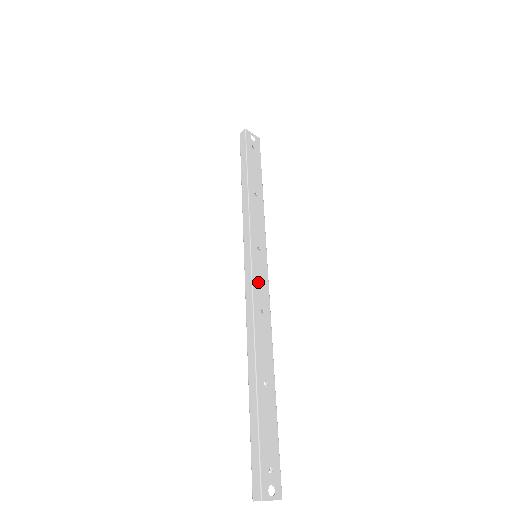
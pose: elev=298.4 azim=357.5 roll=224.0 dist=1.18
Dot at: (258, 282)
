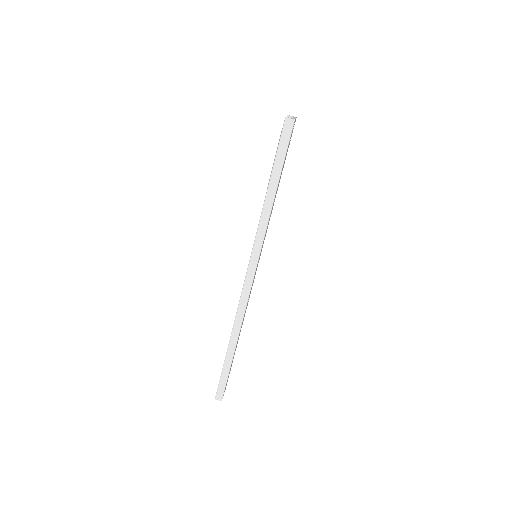
Dot at: (253, 281)
